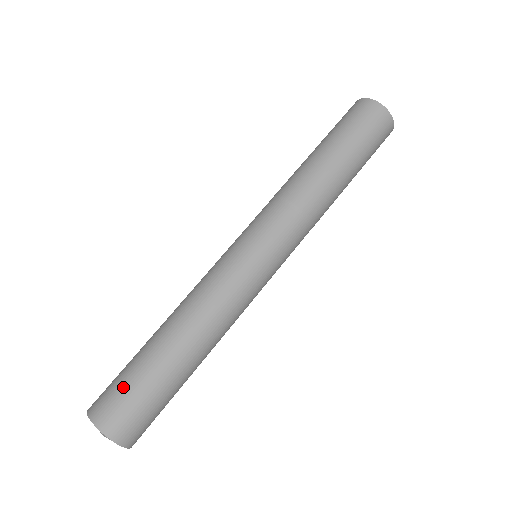
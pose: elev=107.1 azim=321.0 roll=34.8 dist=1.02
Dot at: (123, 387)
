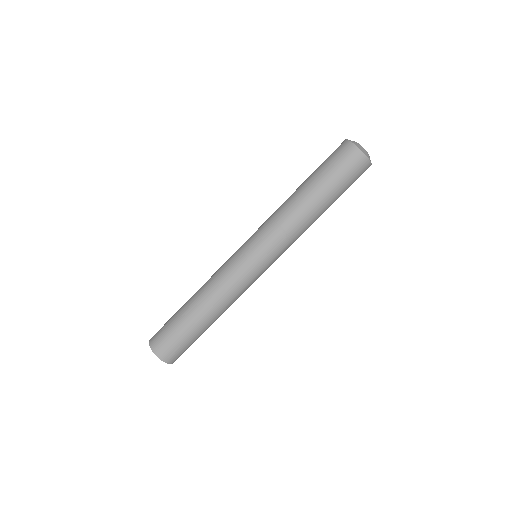
Dot at: (167, 330)
